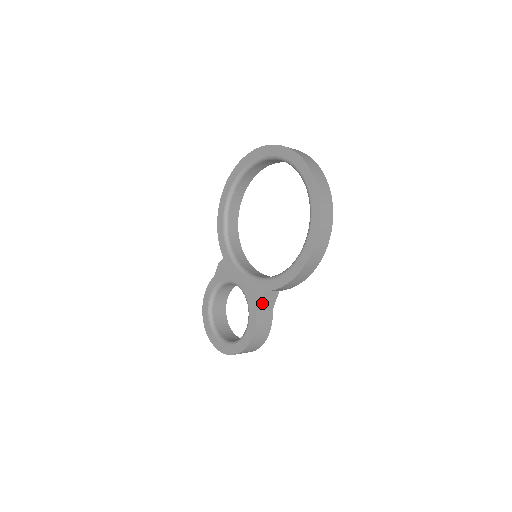
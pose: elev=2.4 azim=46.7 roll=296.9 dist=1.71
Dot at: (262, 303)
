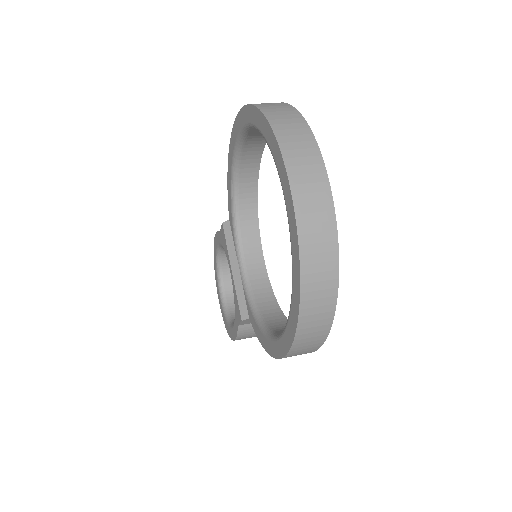
Dot at: (246, 322)
